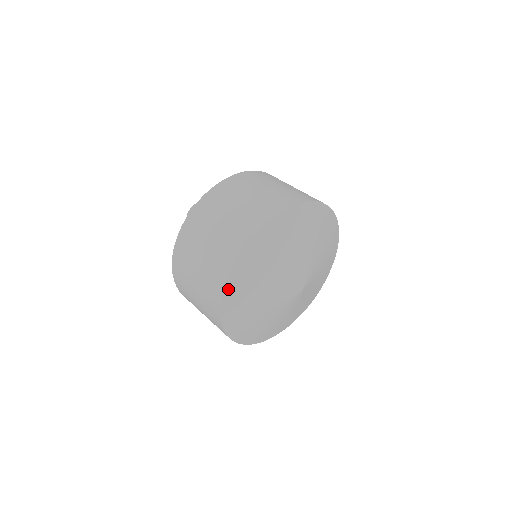
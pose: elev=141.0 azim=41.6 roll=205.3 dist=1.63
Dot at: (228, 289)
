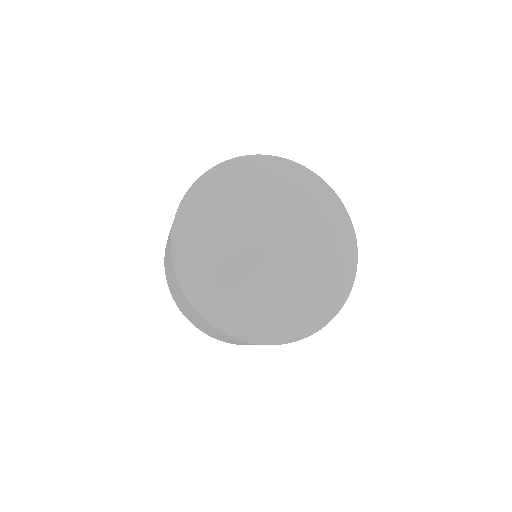
Dot at: (180, 270)
